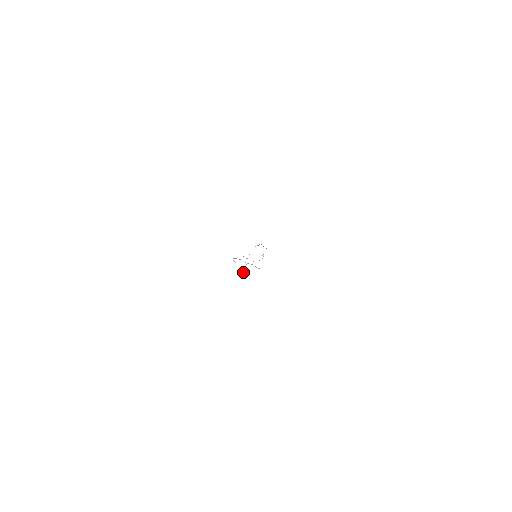
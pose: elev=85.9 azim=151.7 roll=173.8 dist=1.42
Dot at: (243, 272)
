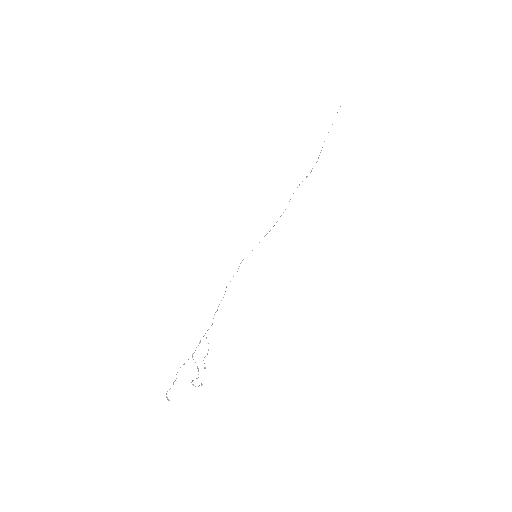
Dot at: occluded
